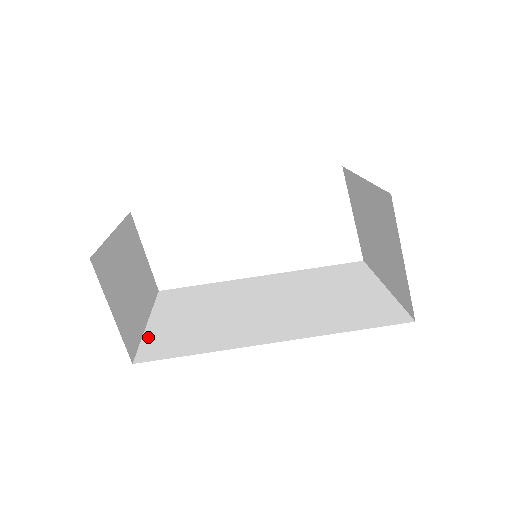
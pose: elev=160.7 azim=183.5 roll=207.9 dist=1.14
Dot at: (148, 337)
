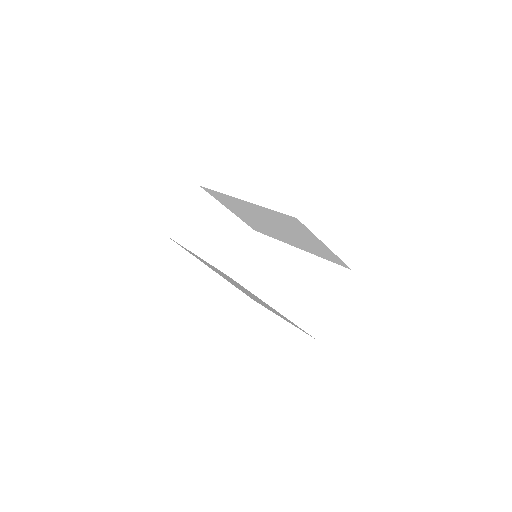
Dot at: (188, 250)
